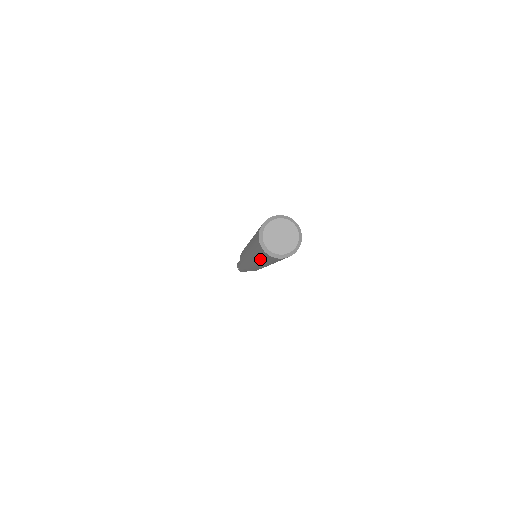
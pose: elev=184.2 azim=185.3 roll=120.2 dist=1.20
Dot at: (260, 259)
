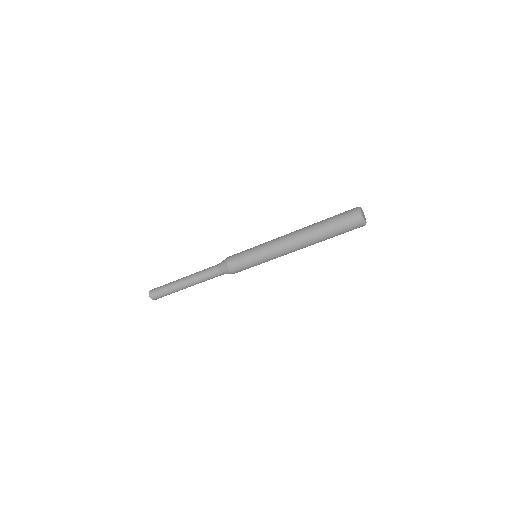
Dot at: (332, 236)
